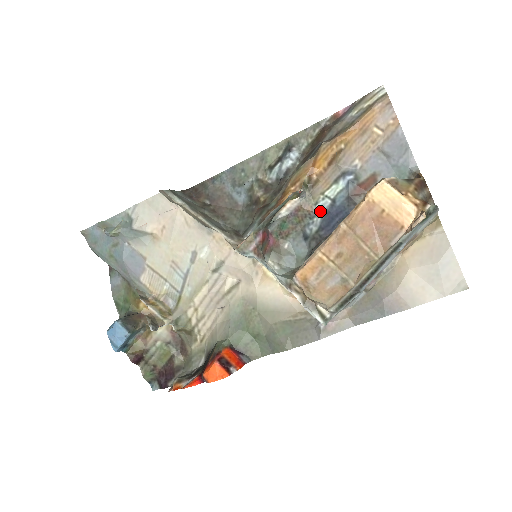
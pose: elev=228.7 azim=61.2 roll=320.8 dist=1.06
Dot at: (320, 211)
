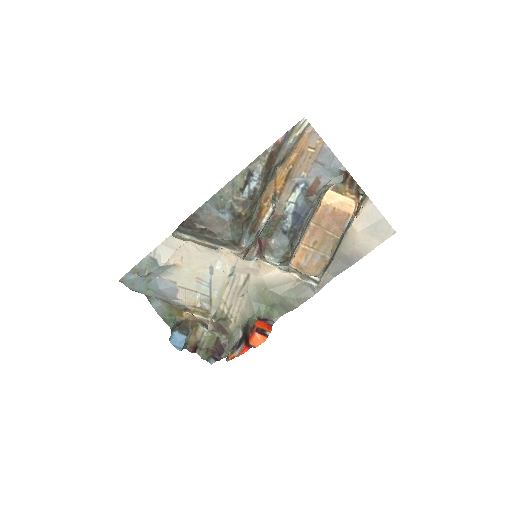
Dot at: (289, 213)
